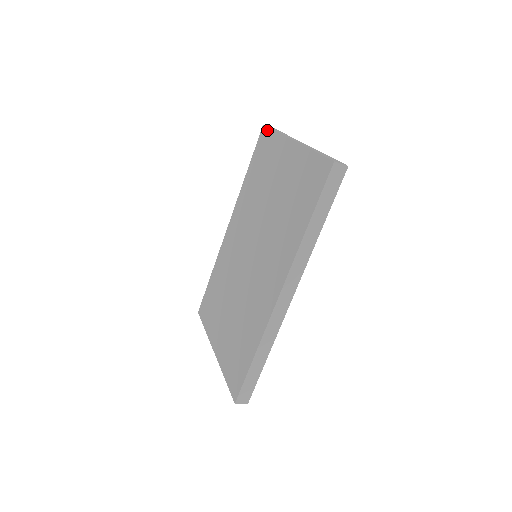
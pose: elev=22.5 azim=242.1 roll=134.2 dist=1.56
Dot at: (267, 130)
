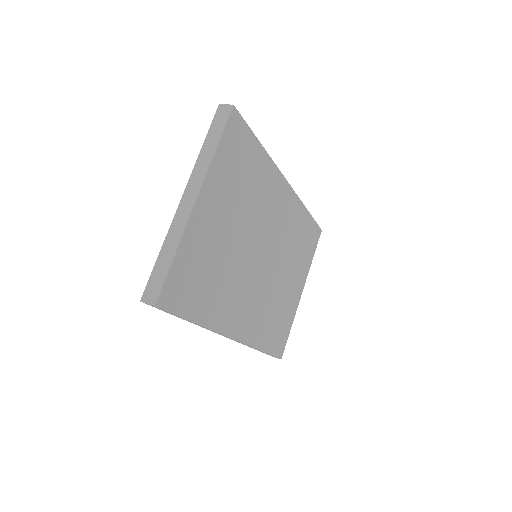
Dot at: (213, 125)
